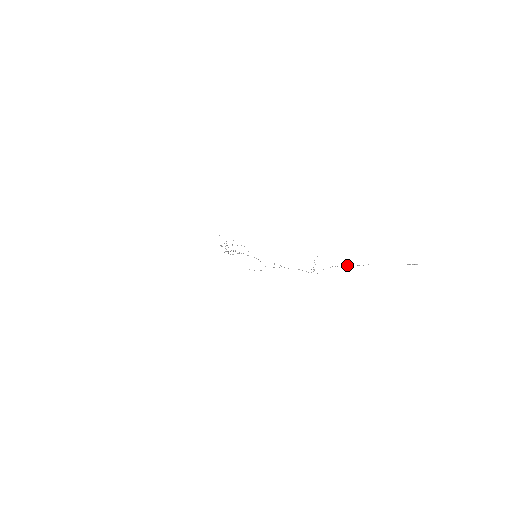
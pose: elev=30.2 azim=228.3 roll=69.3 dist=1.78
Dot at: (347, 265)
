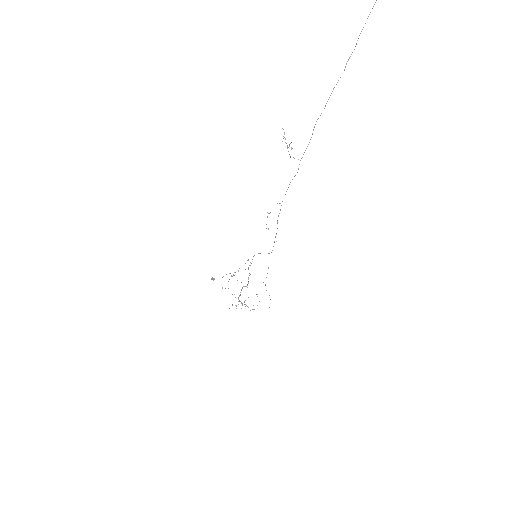
Dot at: occluded
